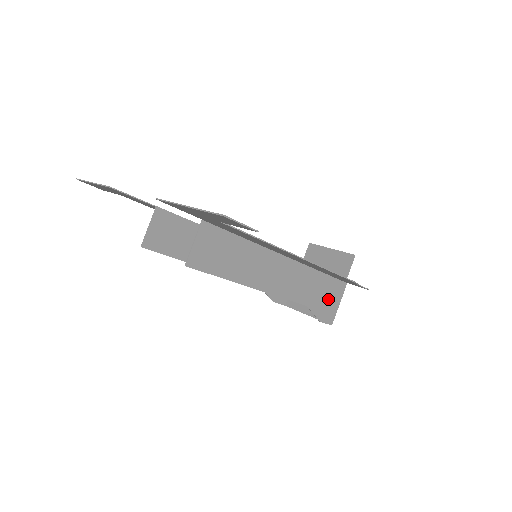
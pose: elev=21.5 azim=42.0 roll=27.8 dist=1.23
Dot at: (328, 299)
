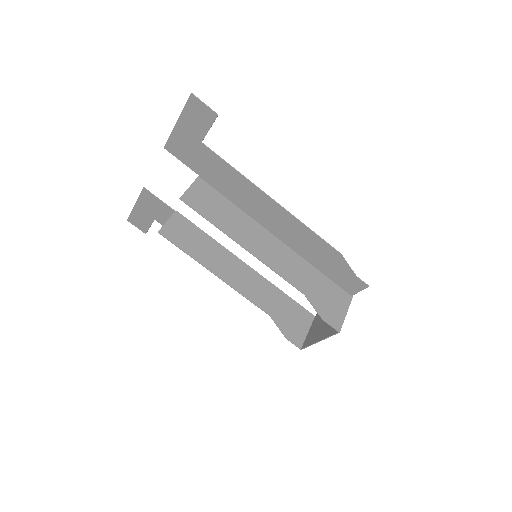
Dot at: (330, 301)
